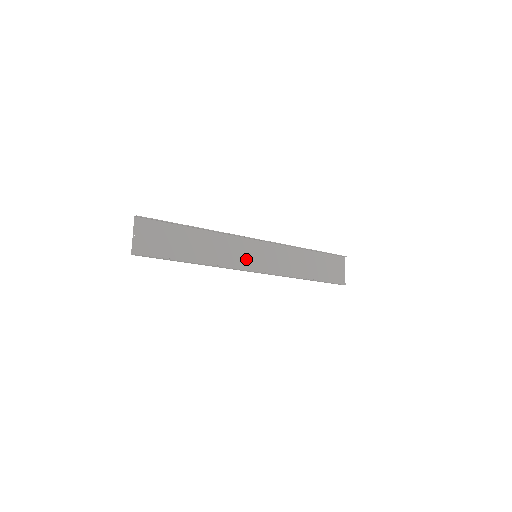
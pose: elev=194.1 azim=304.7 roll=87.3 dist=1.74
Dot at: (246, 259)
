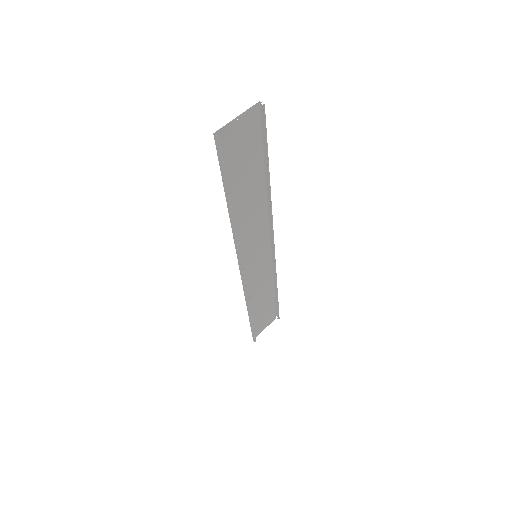
Dot at: (250, 250)
